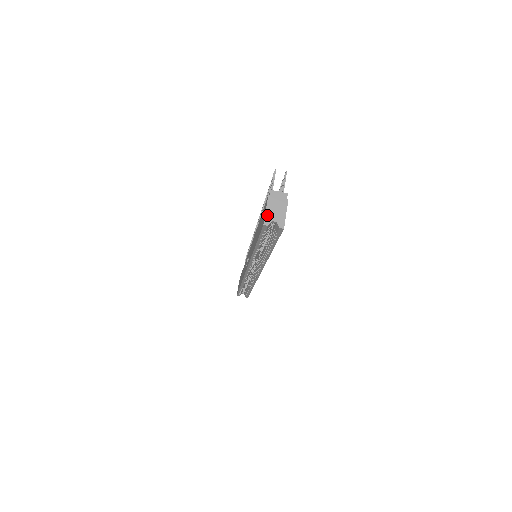
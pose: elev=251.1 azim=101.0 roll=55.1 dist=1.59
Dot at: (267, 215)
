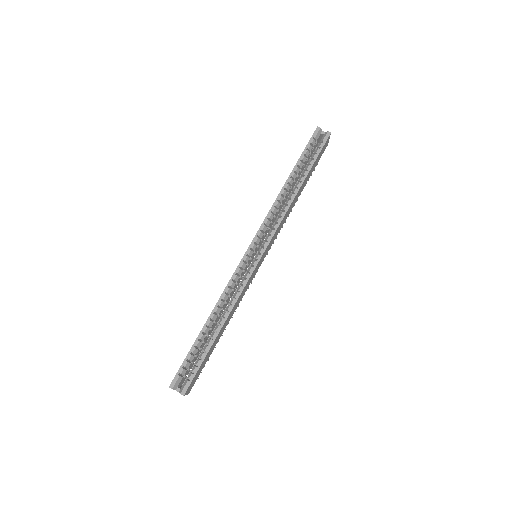
Dot at: occluded
